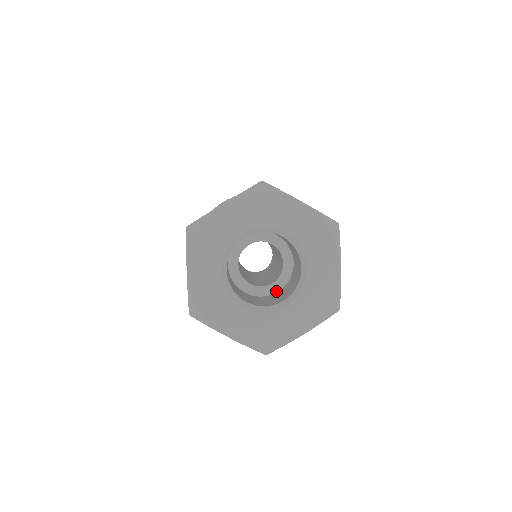
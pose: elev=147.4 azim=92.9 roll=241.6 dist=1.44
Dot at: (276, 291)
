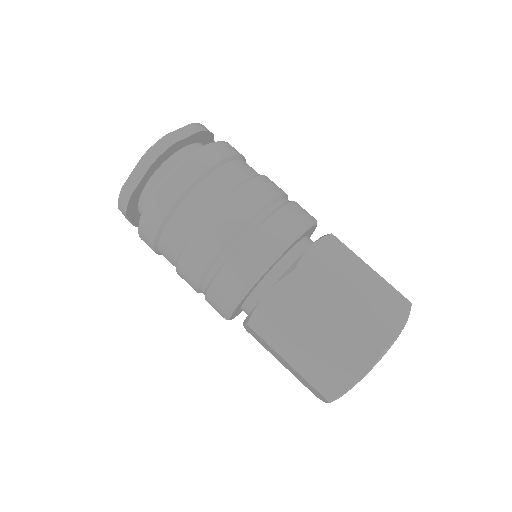
Dot at: occluded
